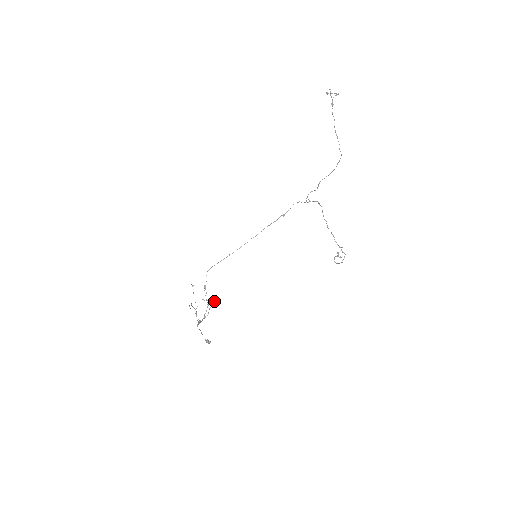
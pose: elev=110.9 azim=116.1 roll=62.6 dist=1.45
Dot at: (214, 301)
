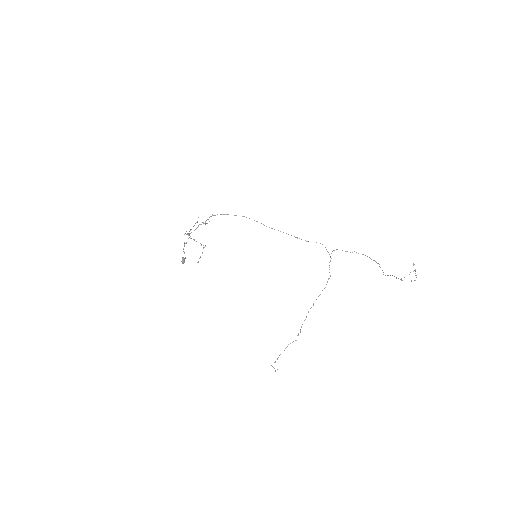
Dot at: occluded
